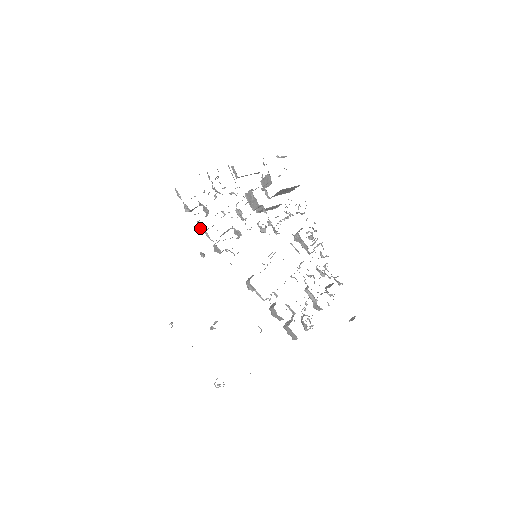
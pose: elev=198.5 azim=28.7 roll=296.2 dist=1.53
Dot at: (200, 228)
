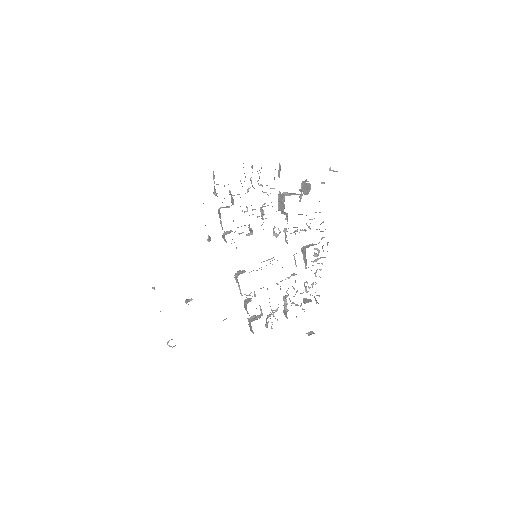
Dot at: (219, 214)
